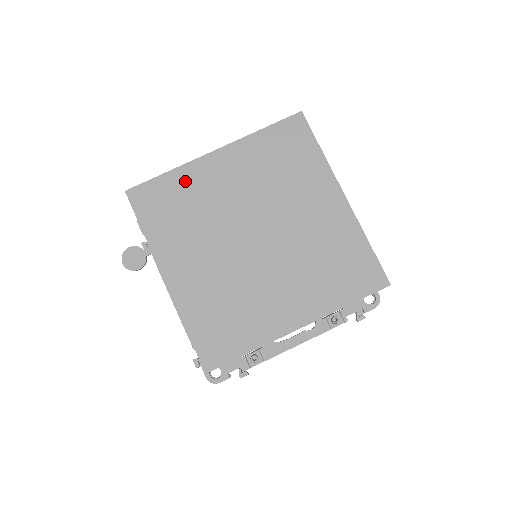
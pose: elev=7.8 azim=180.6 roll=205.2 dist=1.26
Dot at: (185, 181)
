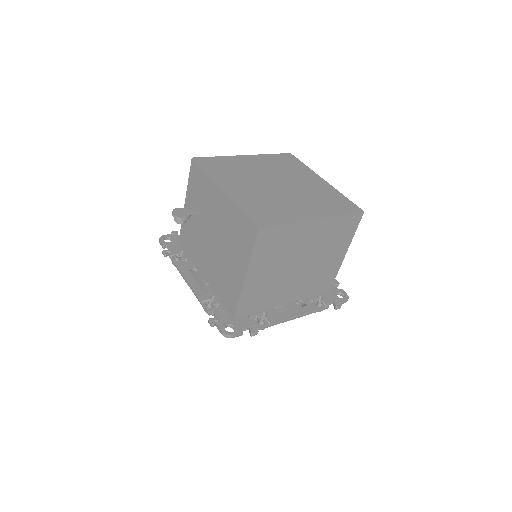
Dot at: (229, 161)
